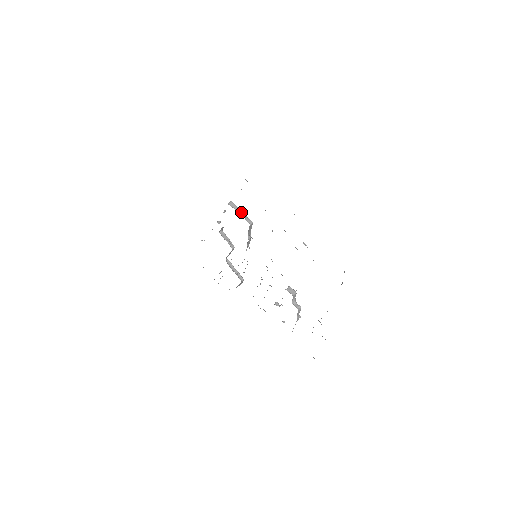
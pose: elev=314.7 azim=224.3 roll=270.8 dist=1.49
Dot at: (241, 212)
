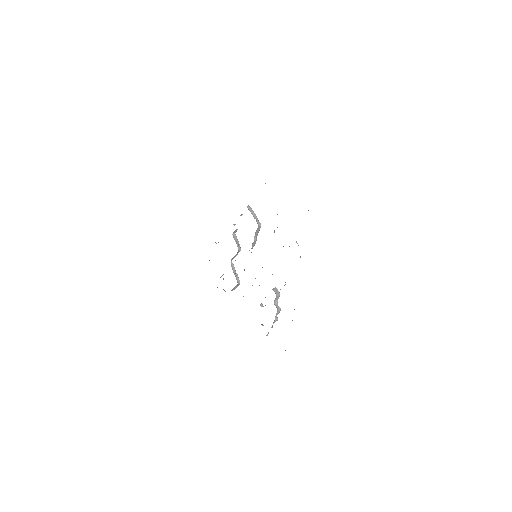
Dot at: (255, 215)
